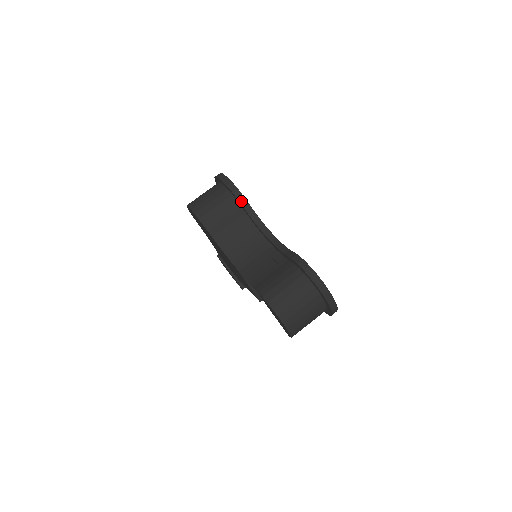
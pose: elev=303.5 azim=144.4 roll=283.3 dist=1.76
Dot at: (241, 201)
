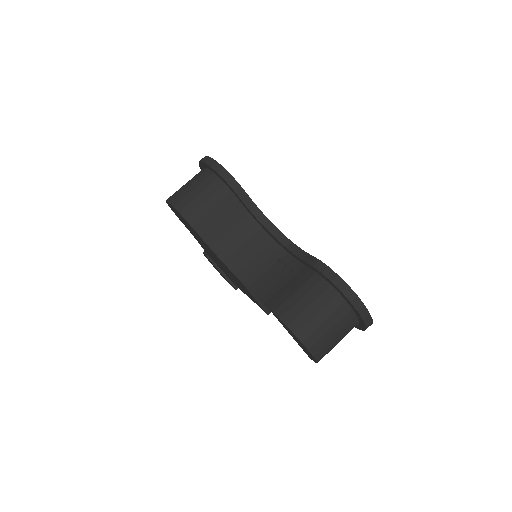
Dot at: (238, 192)
